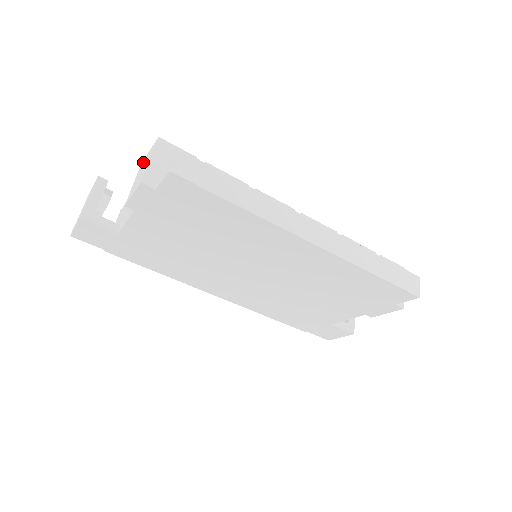
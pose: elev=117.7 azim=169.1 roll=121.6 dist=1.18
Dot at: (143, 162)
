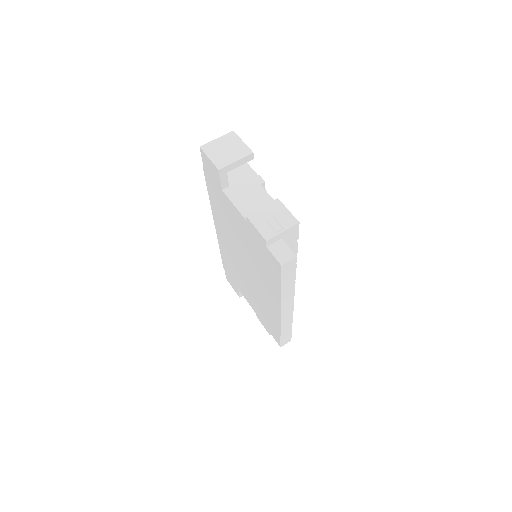
Dot at: (279, 207)
